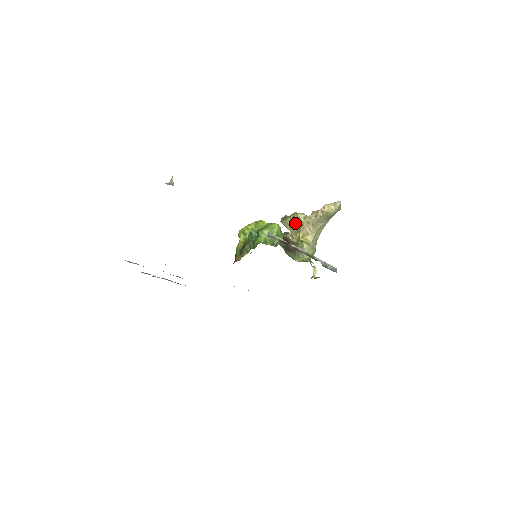
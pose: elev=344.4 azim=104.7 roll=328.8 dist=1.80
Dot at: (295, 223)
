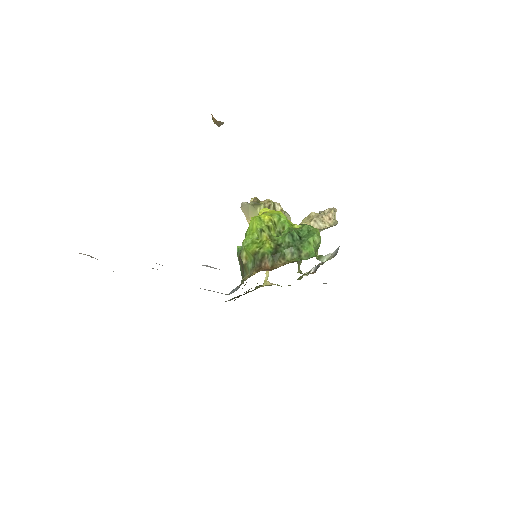
Dot at: occluded
